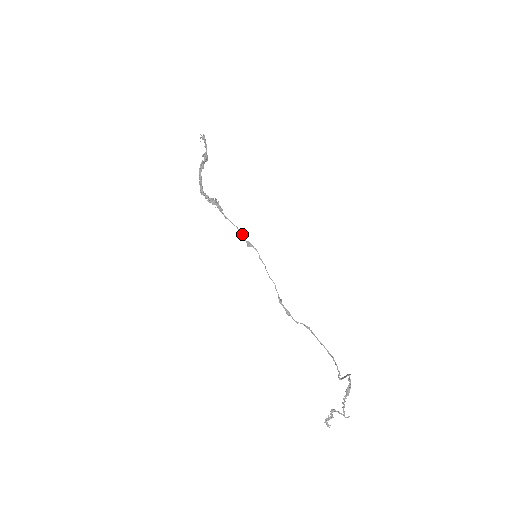
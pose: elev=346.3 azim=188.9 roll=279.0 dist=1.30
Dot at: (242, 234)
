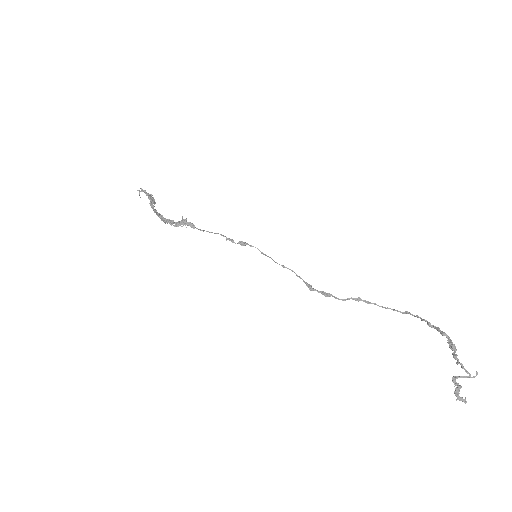
Dot at: (229, 239)
